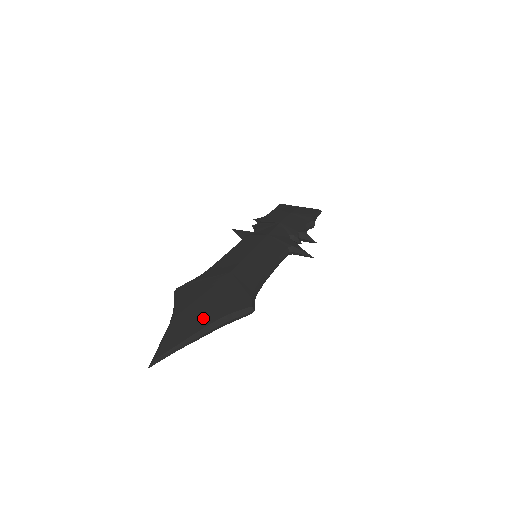
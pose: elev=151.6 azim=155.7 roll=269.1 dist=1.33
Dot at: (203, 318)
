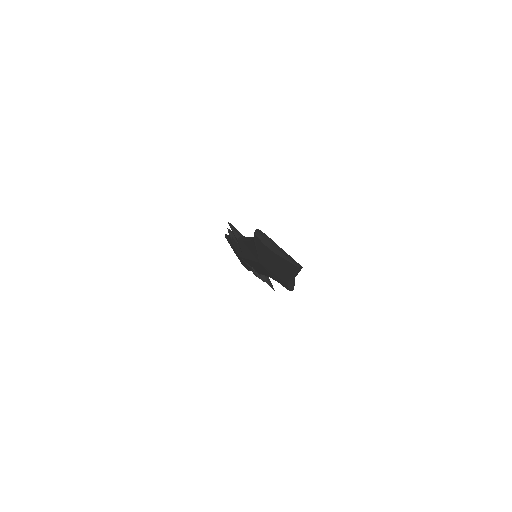
Dot at: occluded
